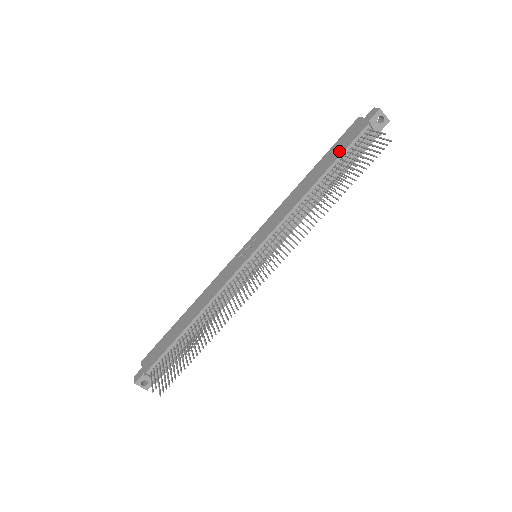
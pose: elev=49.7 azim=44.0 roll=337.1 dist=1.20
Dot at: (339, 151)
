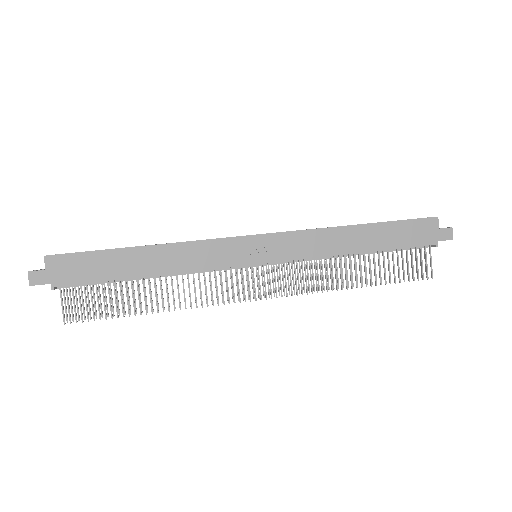
Dot at: (399, 242)
